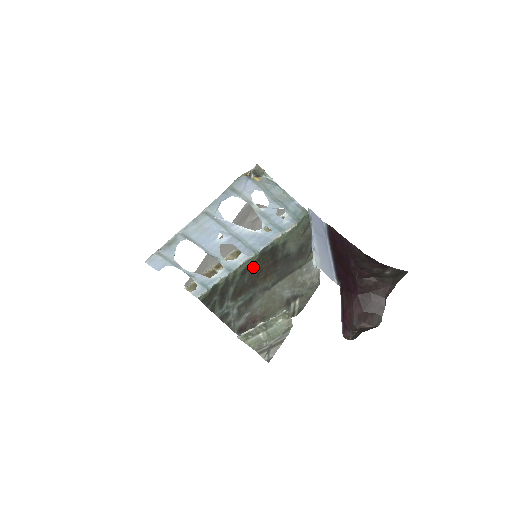
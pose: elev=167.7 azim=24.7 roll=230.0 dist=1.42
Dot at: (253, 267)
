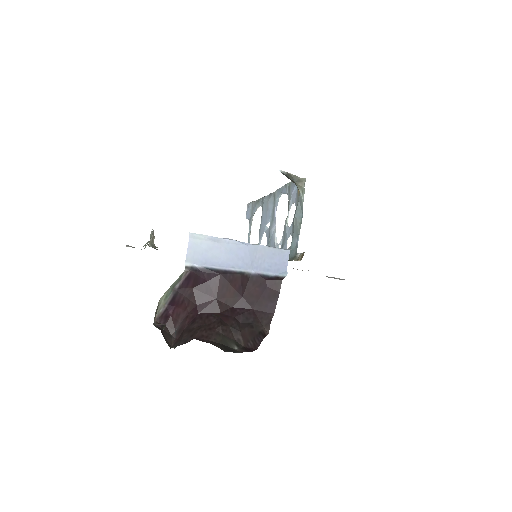
Dot at: occluded
